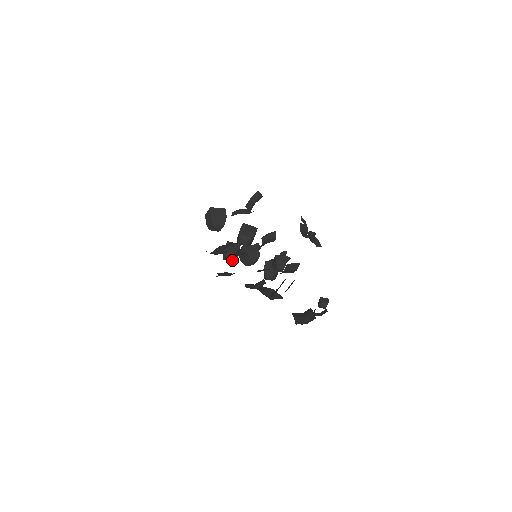
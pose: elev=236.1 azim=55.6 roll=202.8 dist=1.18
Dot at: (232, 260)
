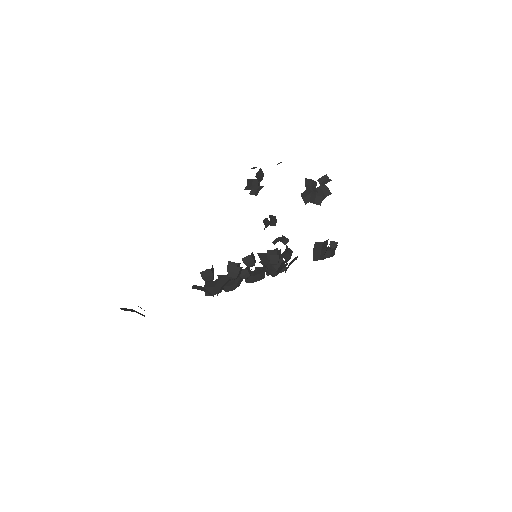
Dot at: occluded
